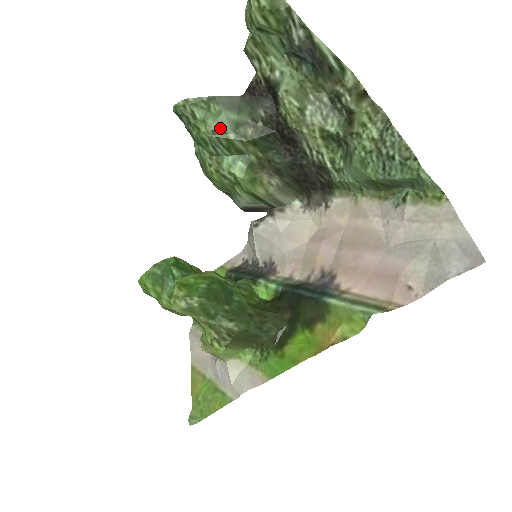
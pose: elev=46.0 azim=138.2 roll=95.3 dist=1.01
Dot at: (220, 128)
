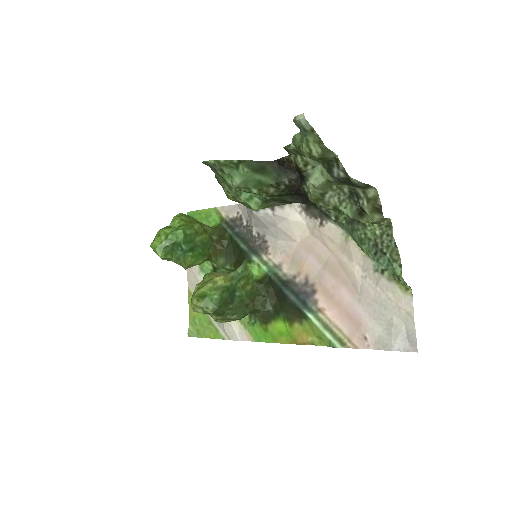
Dot at: (245, 185)
